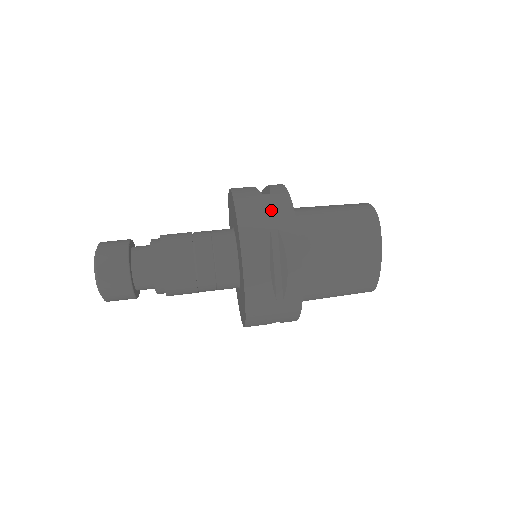
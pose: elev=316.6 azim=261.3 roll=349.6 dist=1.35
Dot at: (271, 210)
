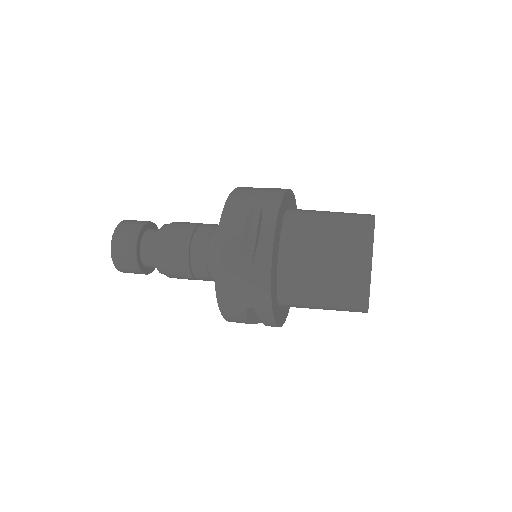
Dot at: (264, 191)
